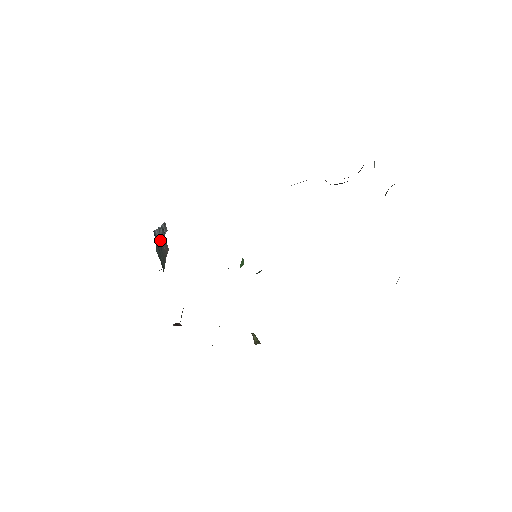
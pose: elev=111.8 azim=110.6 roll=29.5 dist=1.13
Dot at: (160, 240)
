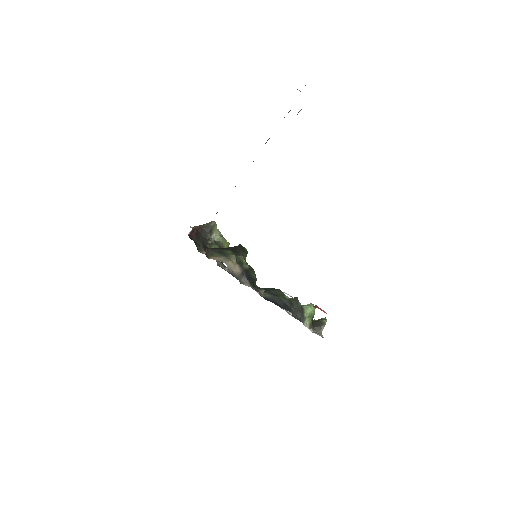
Dot at: occluded
